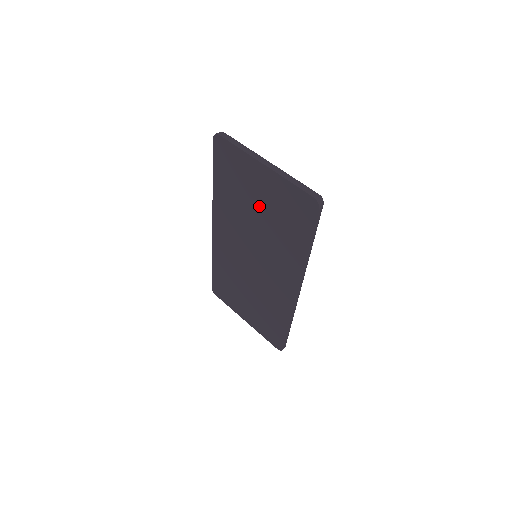
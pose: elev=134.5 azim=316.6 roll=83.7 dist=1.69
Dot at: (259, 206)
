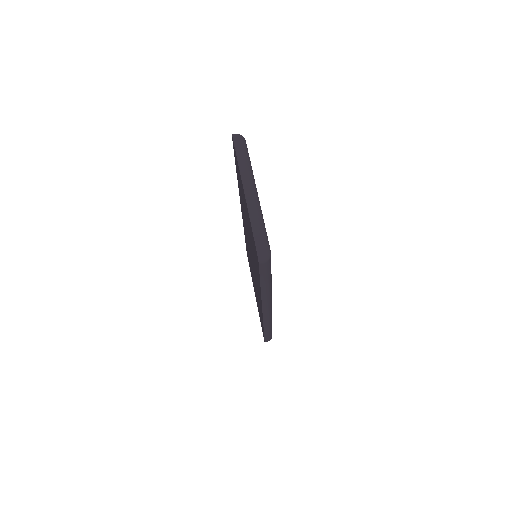
Dot at: (247, 221)
